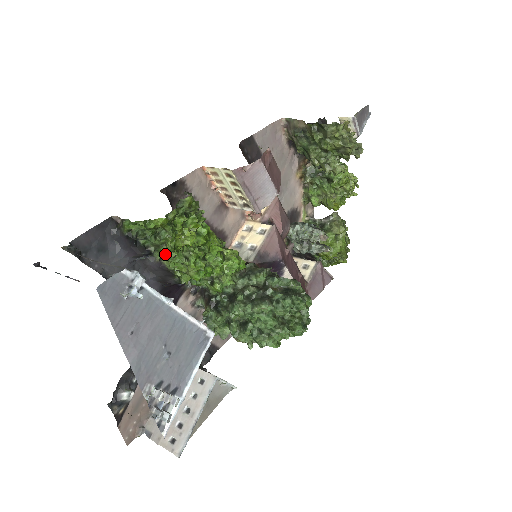
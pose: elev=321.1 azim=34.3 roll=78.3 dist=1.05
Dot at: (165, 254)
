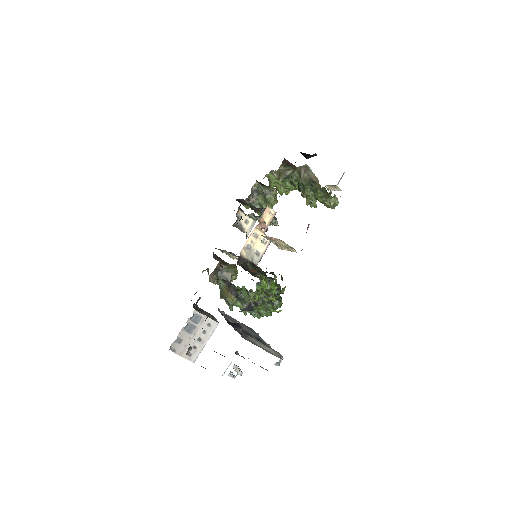
Dot at: (250, 298)
